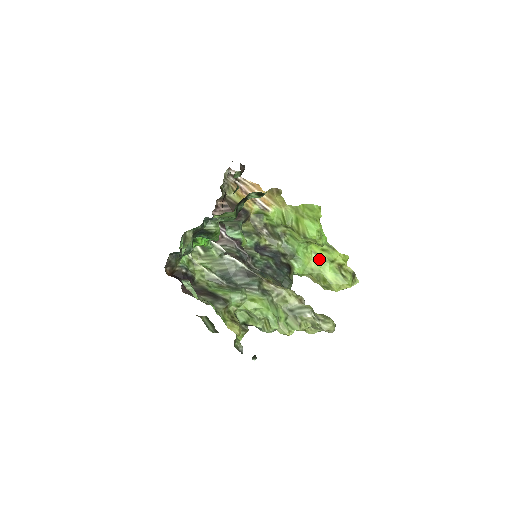
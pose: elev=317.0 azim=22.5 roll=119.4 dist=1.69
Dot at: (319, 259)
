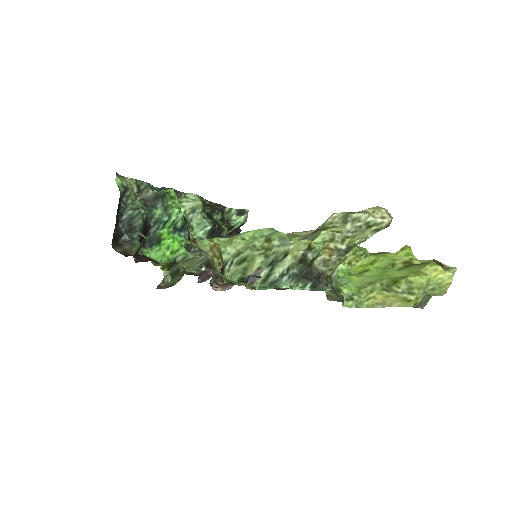
Dot at: (373, 272)
